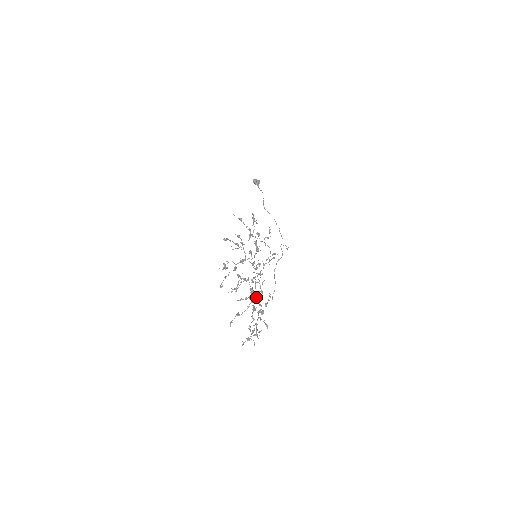
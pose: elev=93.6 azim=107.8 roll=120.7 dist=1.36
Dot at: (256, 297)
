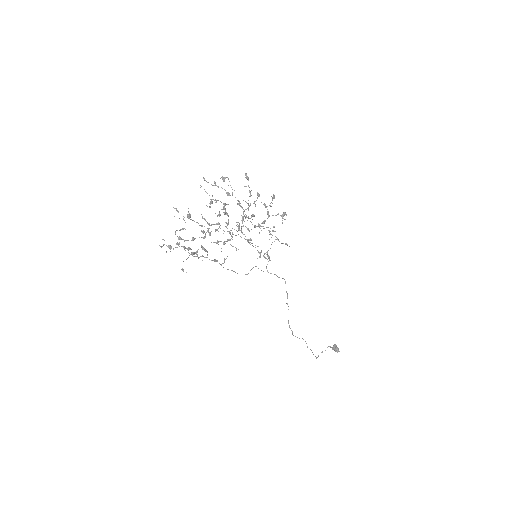
Dot at: (215, 229)
